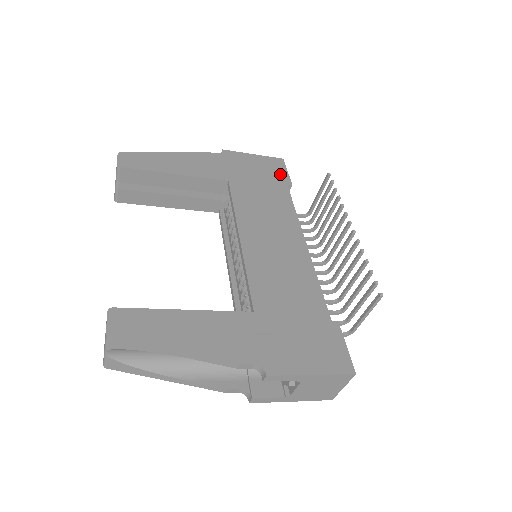
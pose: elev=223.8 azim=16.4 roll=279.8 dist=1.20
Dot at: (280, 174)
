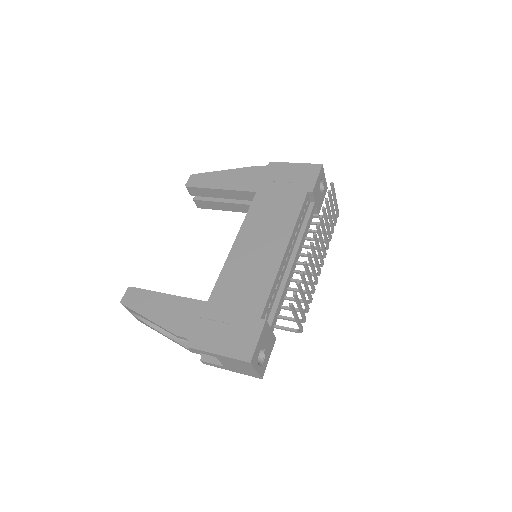
Dot at: (308, 181)
